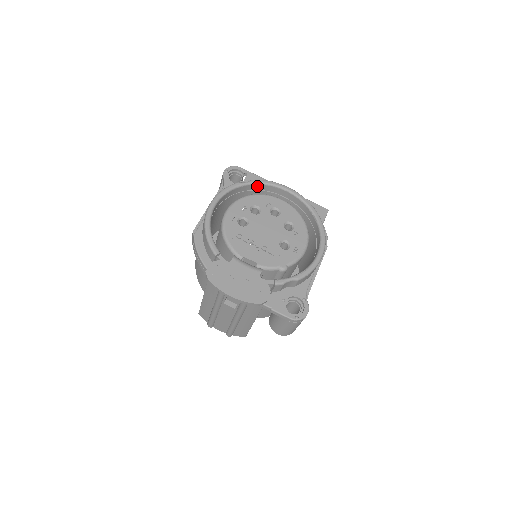
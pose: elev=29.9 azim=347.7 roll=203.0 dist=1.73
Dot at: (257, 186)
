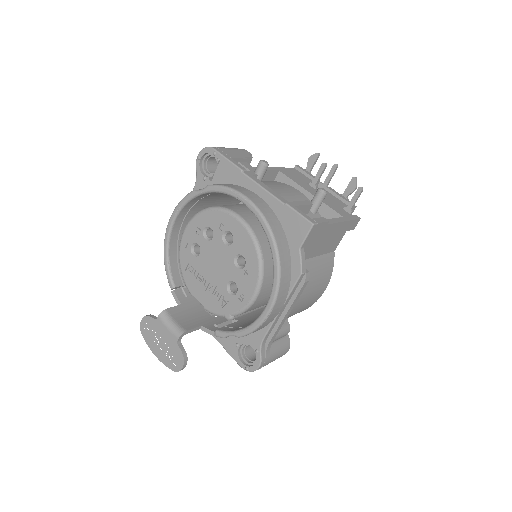
Dot at: (216, 192)
